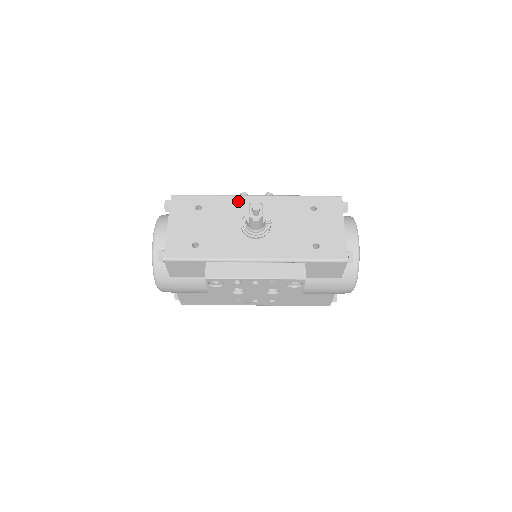
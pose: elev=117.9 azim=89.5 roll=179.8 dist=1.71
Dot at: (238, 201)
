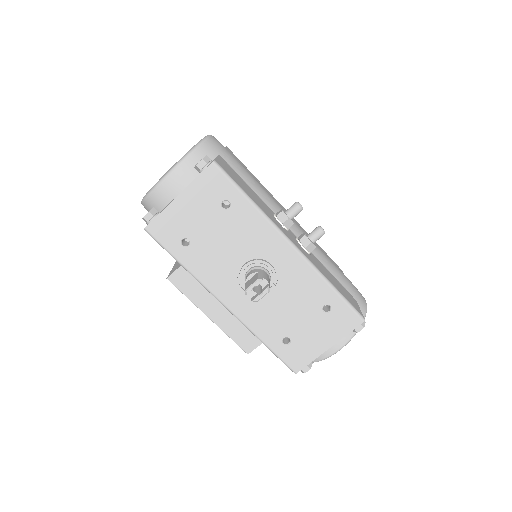
Dot at: (270, 236)
